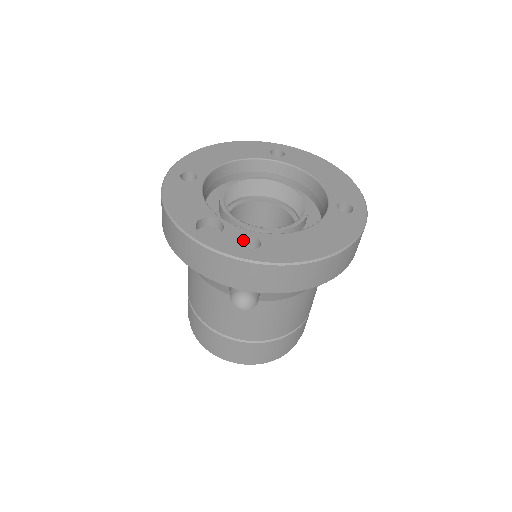
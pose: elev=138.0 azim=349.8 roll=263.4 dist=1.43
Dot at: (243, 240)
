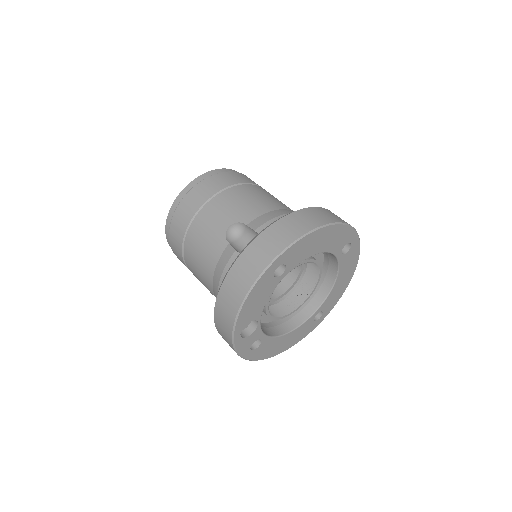
Dot at: (255, 340)
